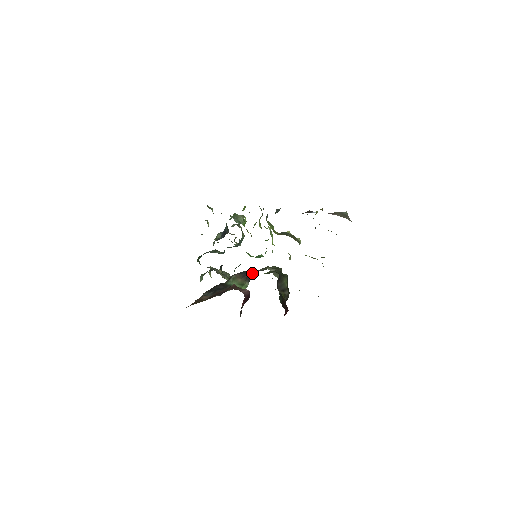
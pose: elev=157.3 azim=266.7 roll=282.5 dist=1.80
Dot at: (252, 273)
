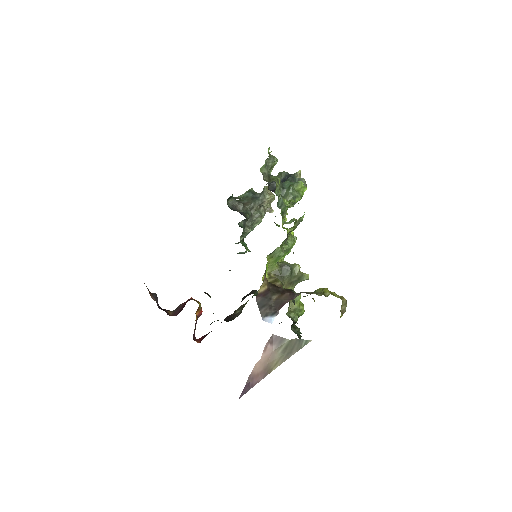
Dot at: occluded
